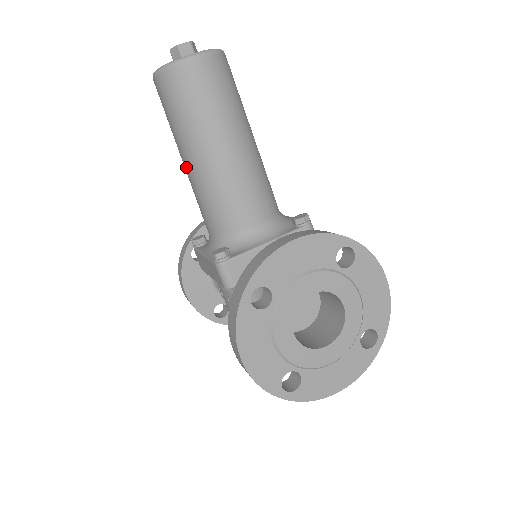
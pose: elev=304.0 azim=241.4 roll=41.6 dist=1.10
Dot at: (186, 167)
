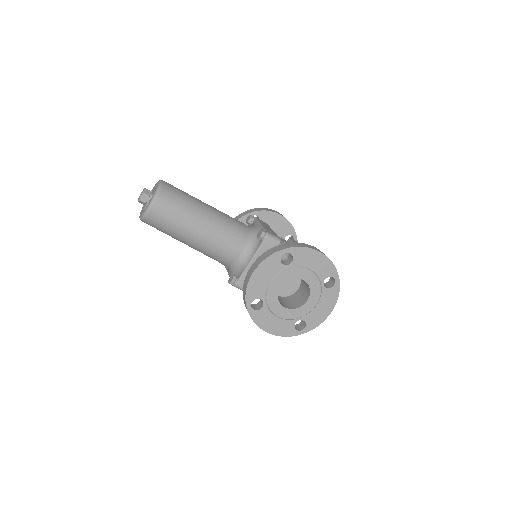
Dot at: occluded
